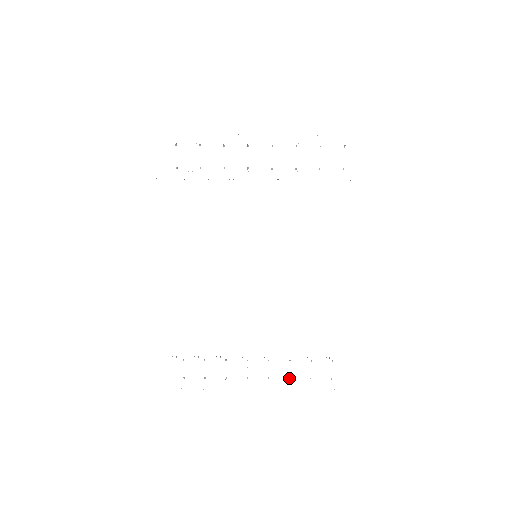
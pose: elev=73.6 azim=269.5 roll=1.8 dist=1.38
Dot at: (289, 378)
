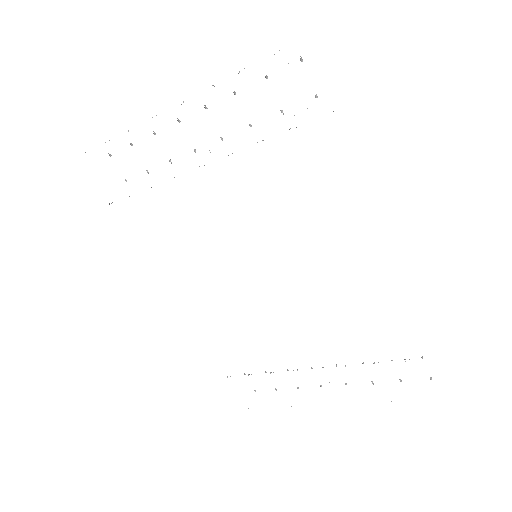
Dot at: occluded
